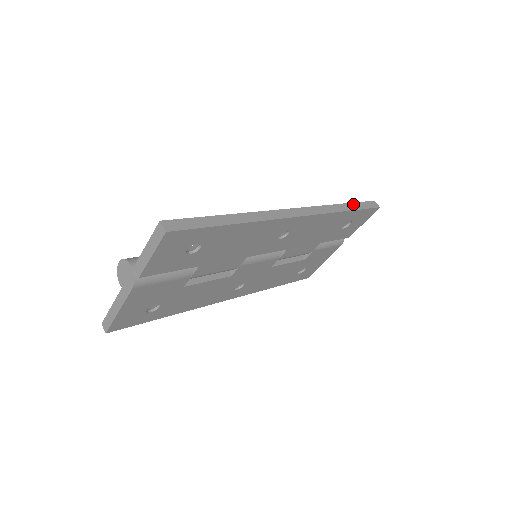
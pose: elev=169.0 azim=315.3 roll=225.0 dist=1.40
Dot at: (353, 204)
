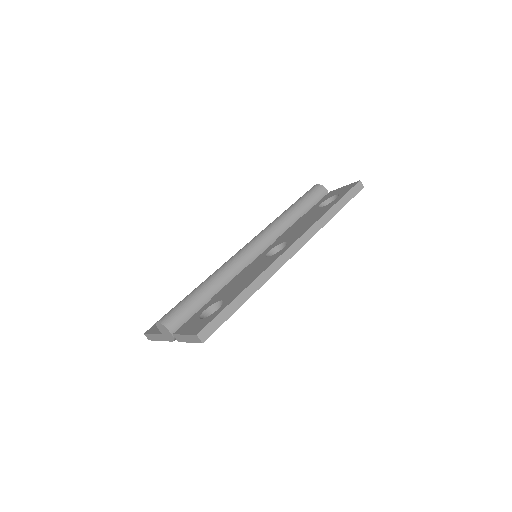
Dot at: (341, 201)
